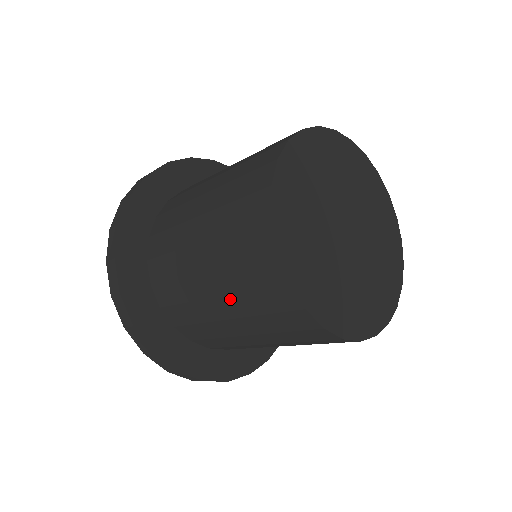
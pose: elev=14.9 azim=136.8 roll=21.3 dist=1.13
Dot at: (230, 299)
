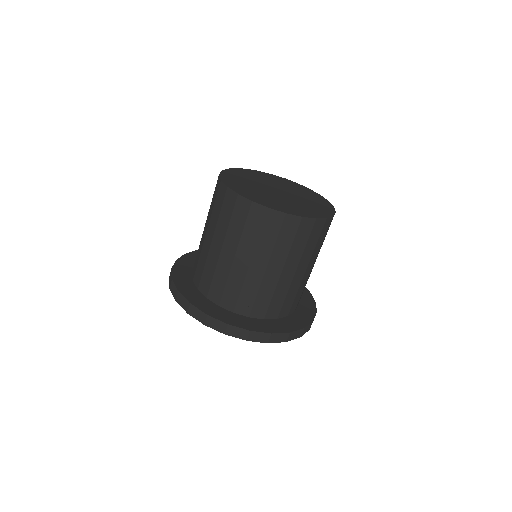
Dot at: (257, 254)
